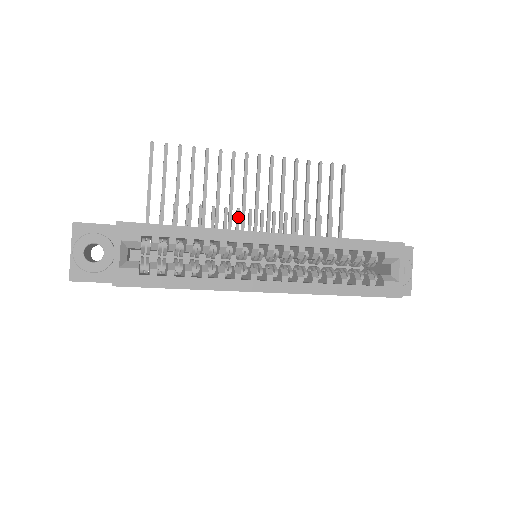
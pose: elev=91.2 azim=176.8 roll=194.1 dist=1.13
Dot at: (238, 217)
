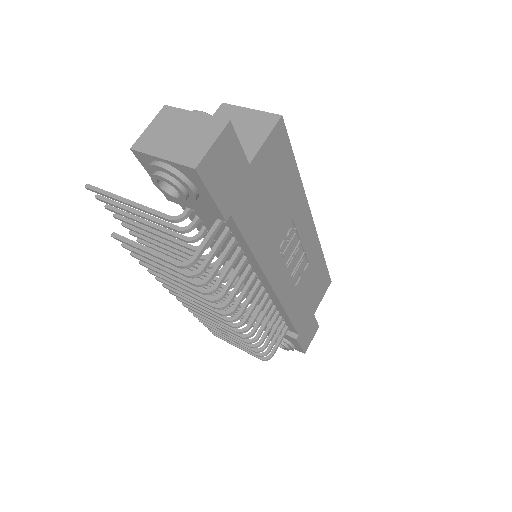
Dot at: occluded
